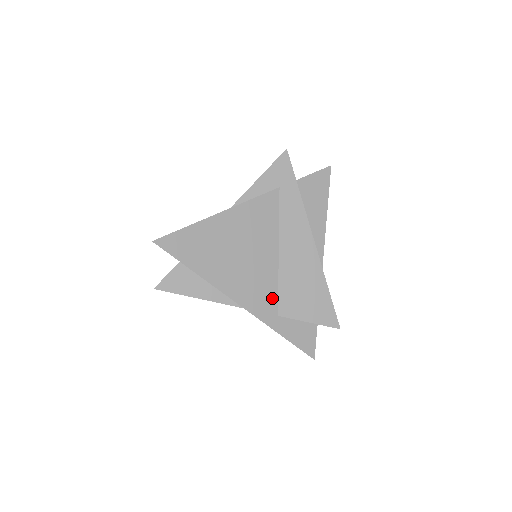
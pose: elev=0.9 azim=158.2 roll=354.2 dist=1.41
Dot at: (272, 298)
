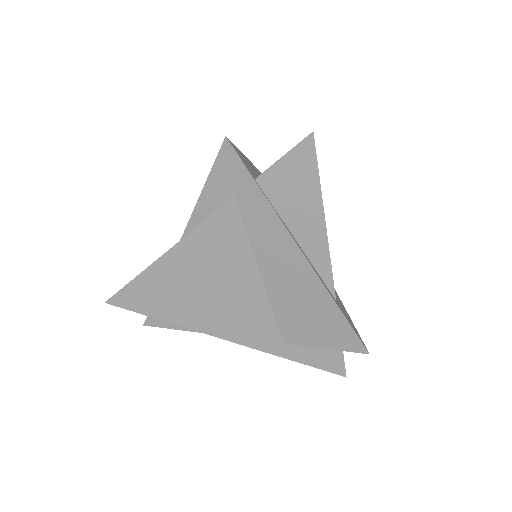
Dot at: (269, 327)
